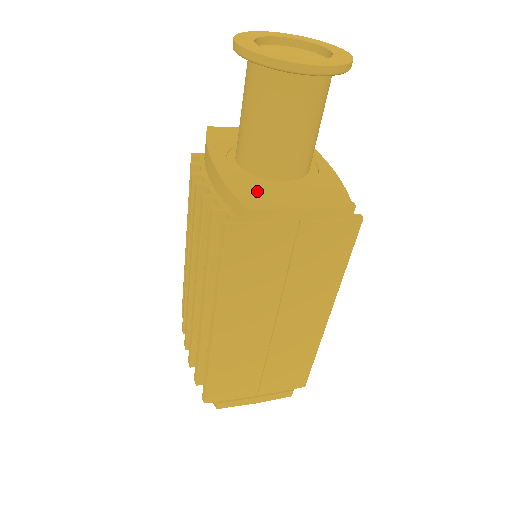
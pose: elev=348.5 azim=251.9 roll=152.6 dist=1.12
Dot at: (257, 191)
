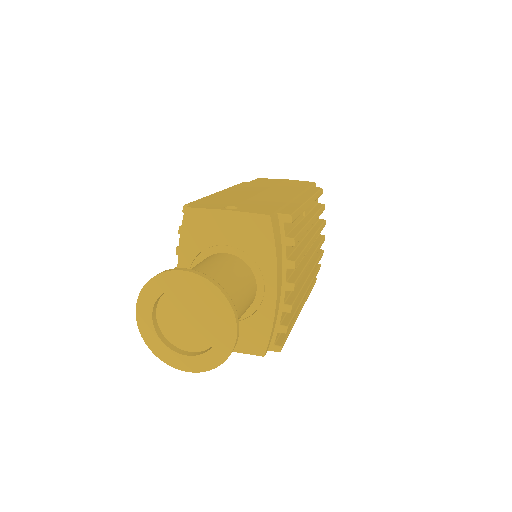
Dot at: occluded
